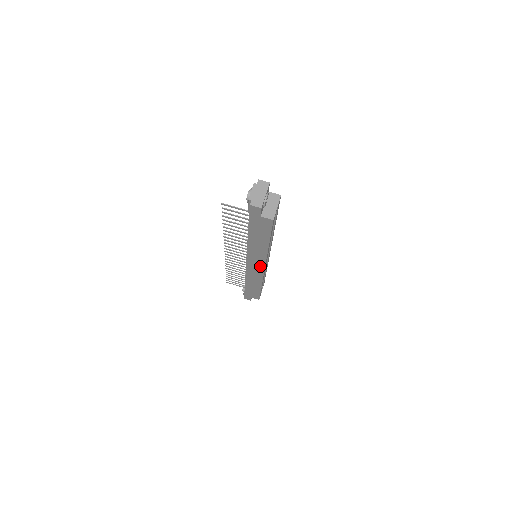
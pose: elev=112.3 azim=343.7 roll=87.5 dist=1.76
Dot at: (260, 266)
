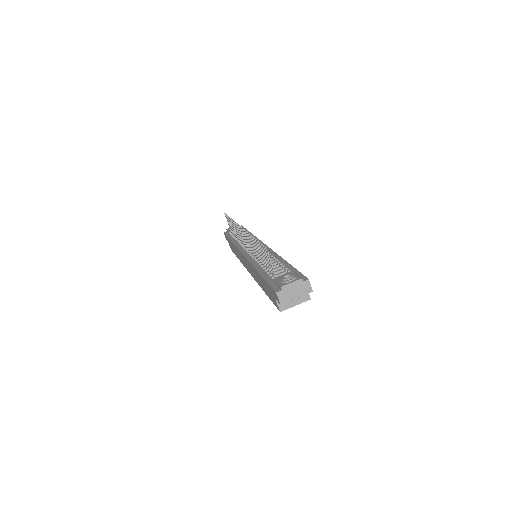
Dot at: occluded
